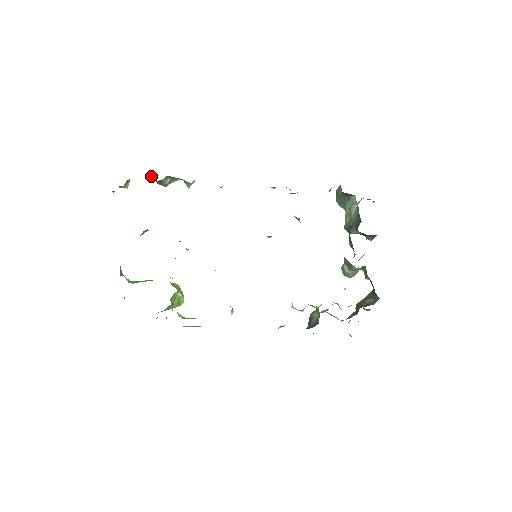
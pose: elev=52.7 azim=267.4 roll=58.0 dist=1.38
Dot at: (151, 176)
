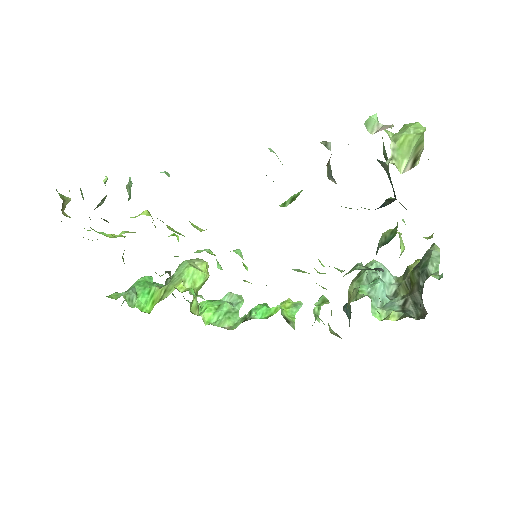
Dot at: occluded
